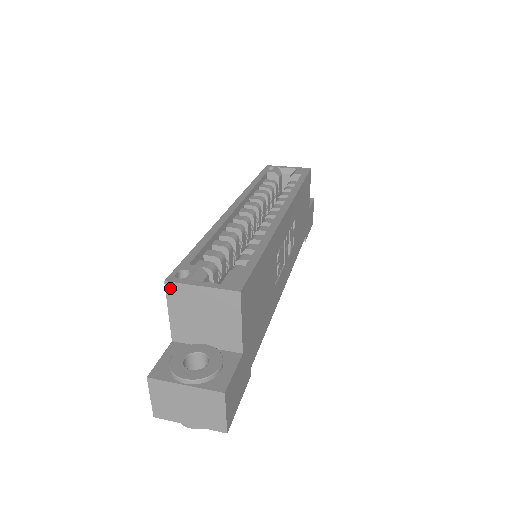
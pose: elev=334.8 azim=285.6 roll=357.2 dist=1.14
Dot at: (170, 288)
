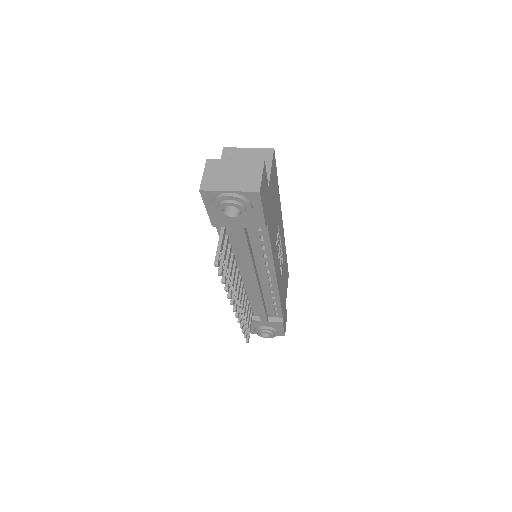
Dot at: (226, 151)
